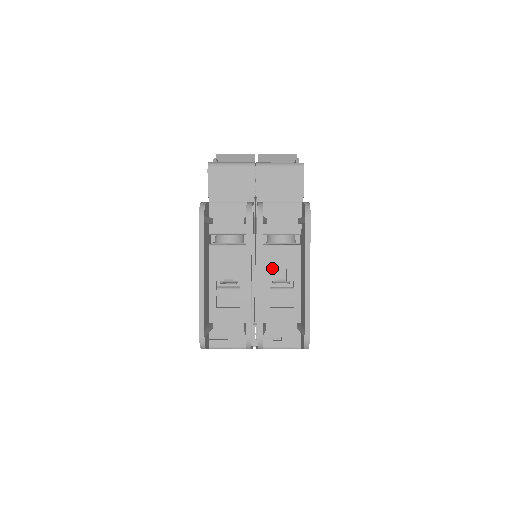
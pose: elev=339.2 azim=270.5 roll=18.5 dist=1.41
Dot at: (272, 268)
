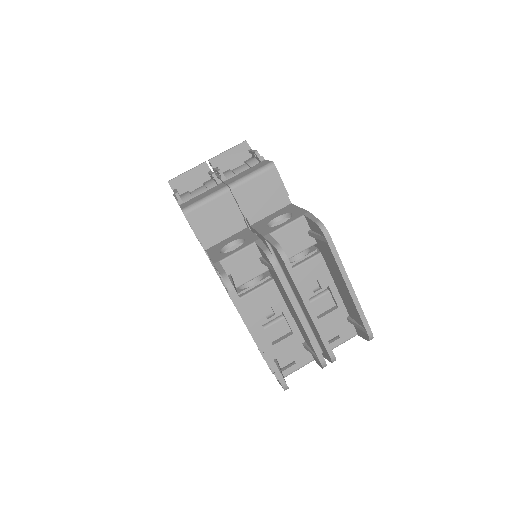
Dot at: (305, 286)
